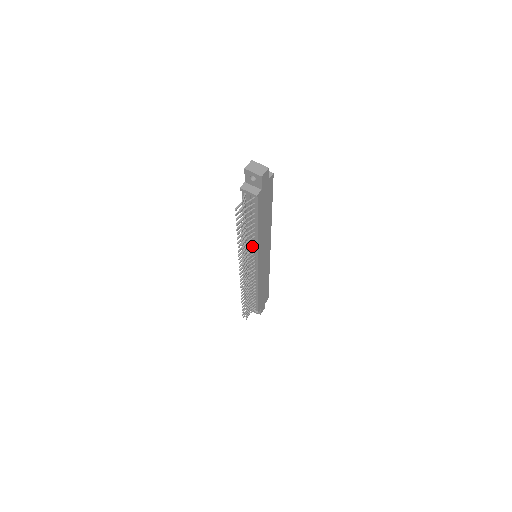
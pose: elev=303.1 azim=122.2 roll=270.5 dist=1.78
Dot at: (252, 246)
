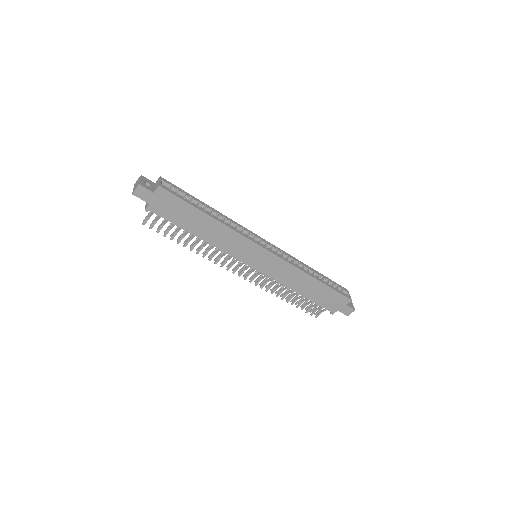
Dot at: (218, 249)
